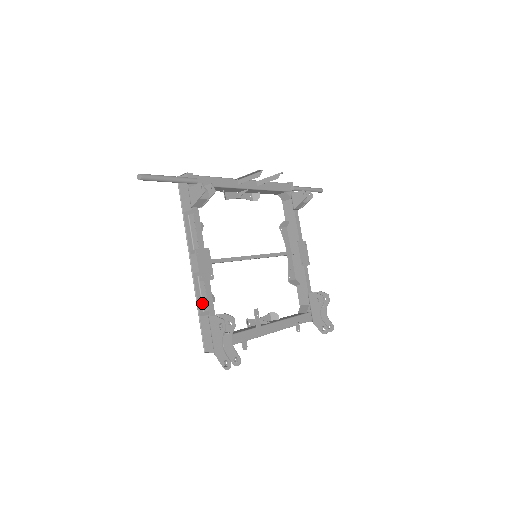
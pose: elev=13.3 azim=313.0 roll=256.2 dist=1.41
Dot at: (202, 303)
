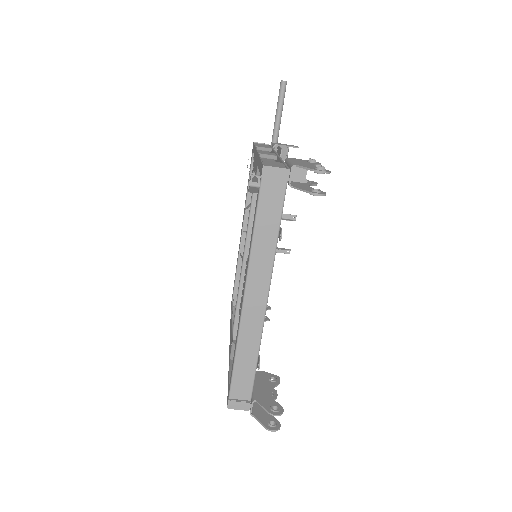
Dot at: occluded
